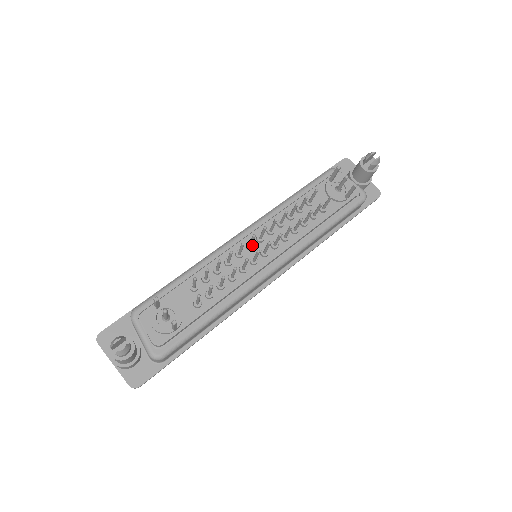
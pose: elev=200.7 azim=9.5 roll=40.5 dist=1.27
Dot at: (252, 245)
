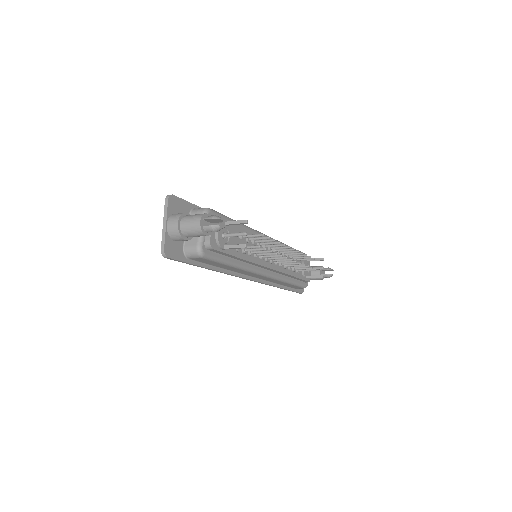
Dot at: occluded
